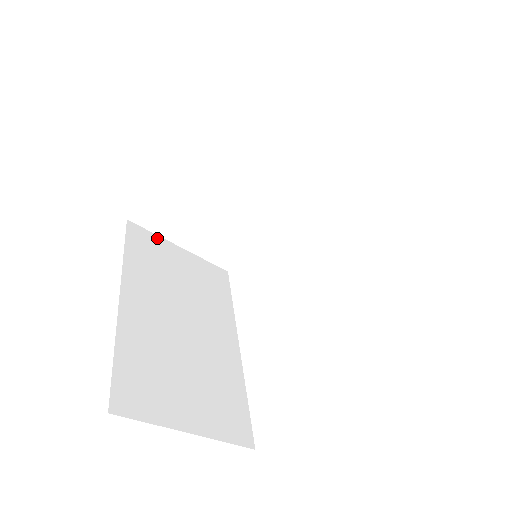
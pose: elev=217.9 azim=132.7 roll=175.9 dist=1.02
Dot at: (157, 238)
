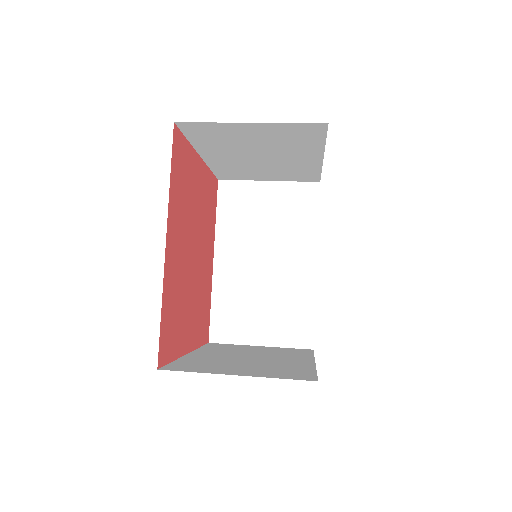
Dot at: (245, 184)
